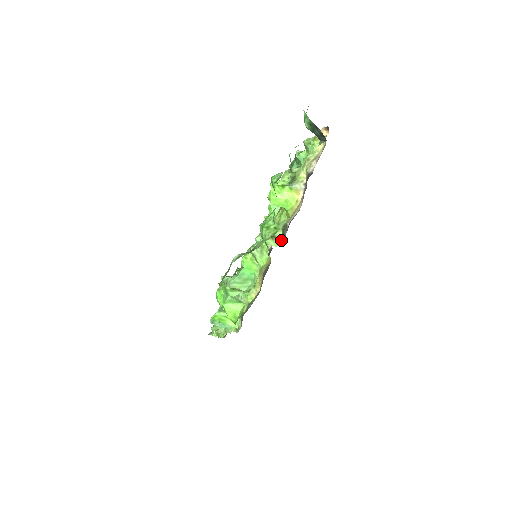
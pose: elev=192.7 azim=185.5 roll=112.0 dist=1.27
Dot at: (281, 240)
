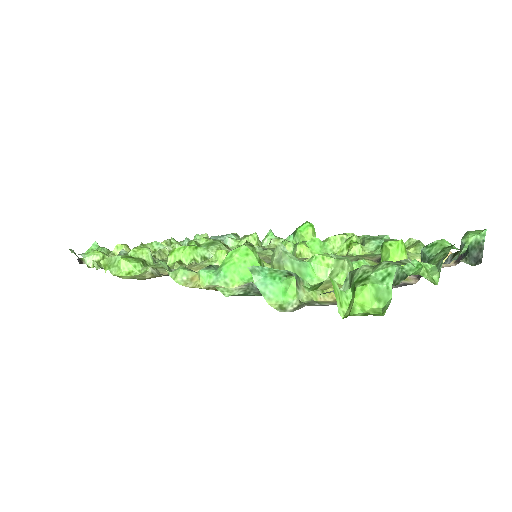
Dot at: occluded
